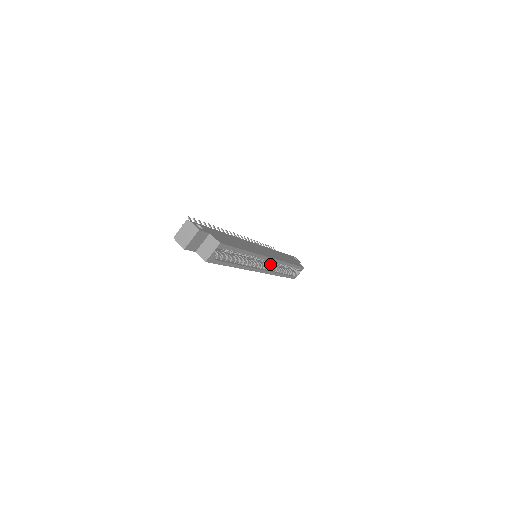
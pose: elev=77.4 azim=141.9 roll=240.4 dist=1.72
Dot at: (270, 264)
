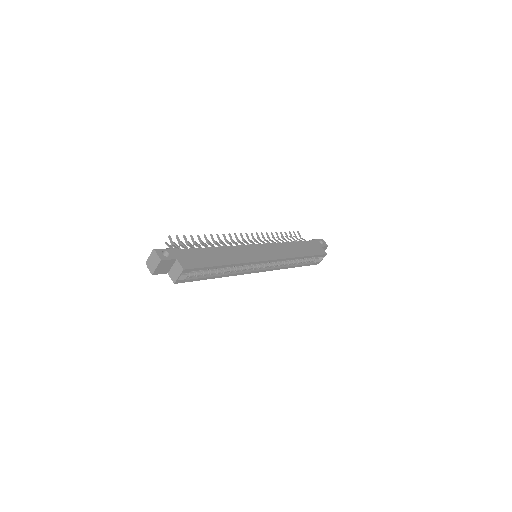
Dot at: occluded
